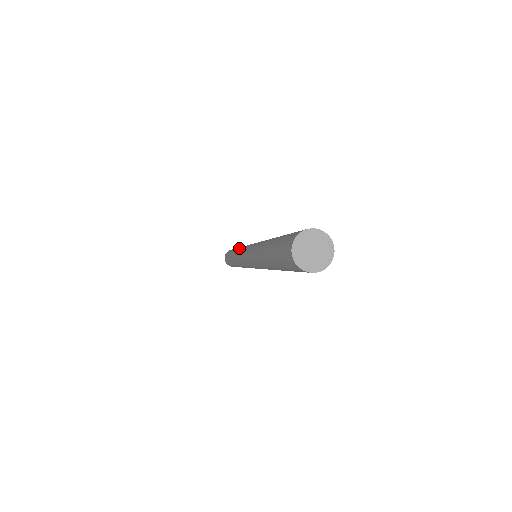
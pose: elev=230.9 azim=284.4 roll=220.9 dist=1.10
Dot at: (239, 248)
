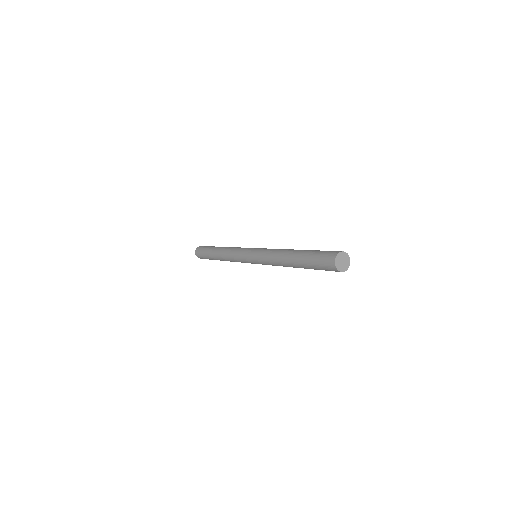
Dot at: occluded
